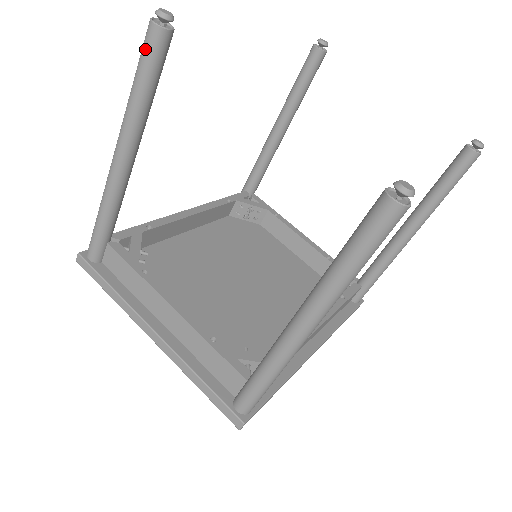
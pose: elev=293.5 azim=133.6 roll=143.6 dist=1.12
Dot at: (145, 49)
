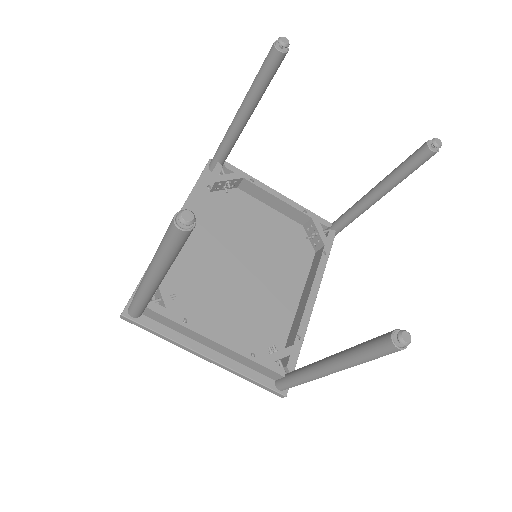
Dot at: (173, 240)
